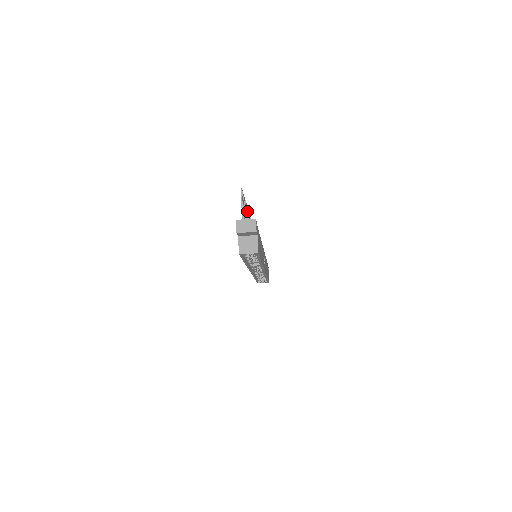
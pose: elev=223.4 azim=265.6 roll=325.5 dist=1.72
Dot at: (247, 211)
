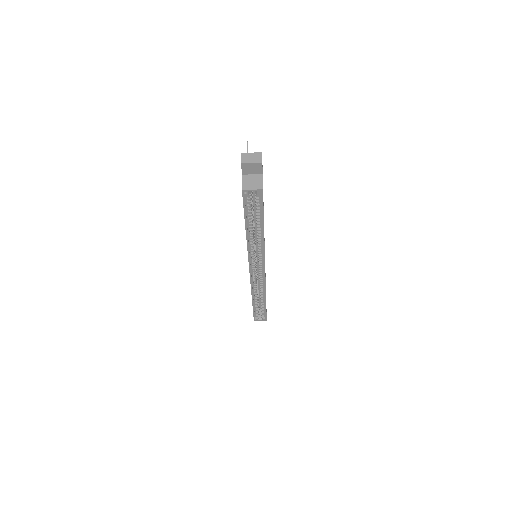
Dot at: occluded
